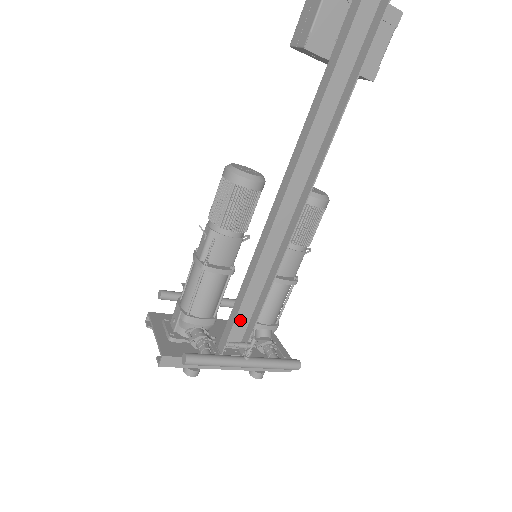
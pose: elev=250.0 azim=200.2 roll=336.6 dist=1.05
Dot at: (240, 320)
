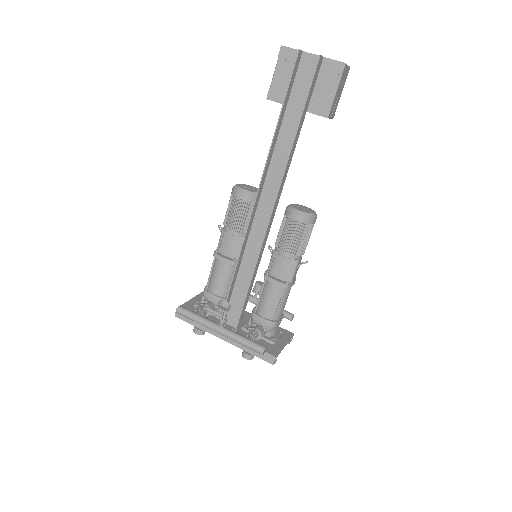
Dot at: (238, 304)
